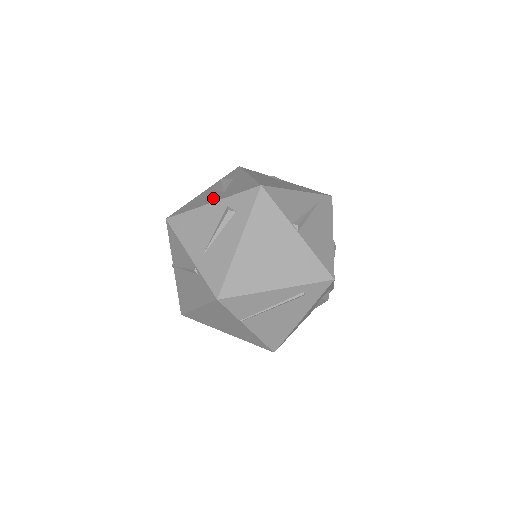
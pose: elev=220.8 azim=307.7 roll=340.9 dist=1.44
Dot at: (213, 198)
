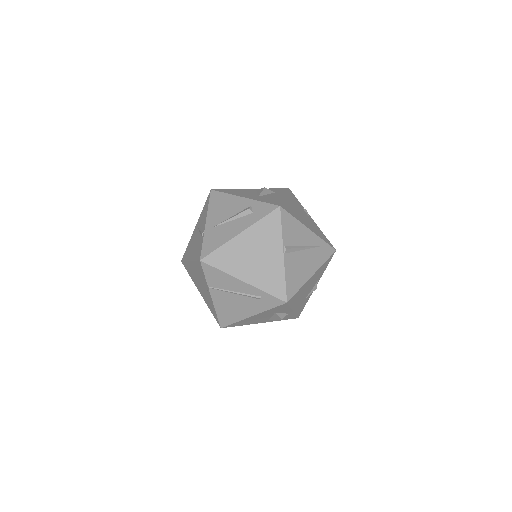
Dot at: (248, 195)
